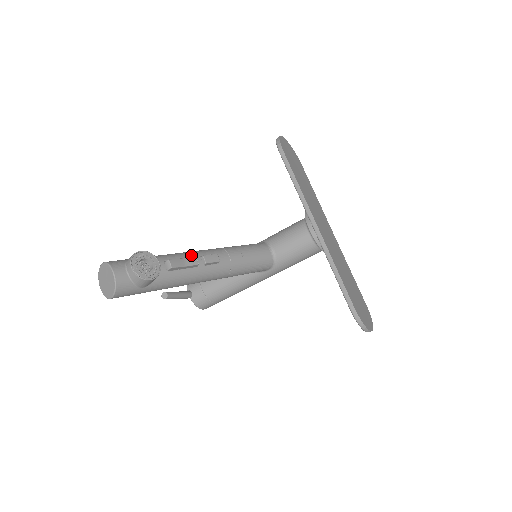
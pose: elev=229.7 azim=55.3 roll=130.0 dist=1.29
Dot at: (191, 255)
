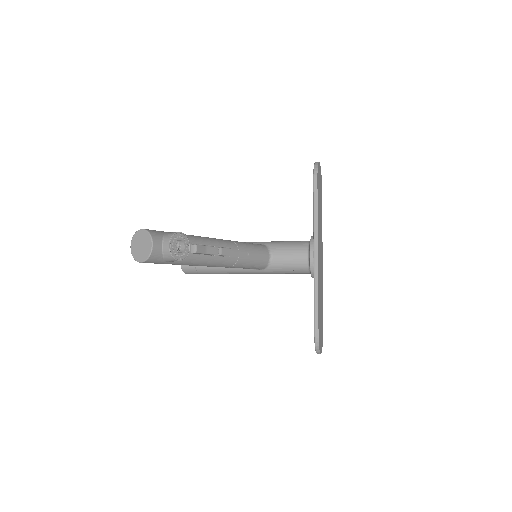
Dot at: (212, 243)
